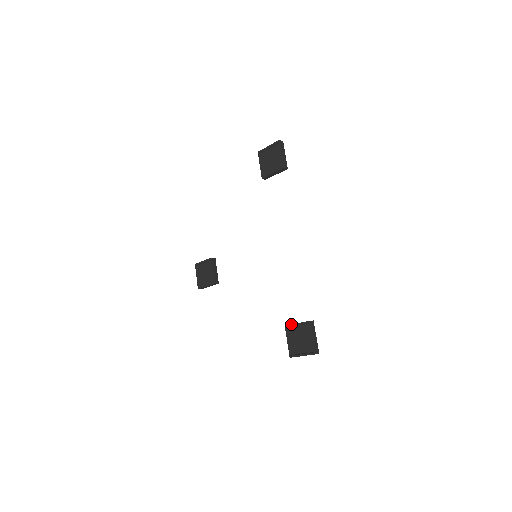
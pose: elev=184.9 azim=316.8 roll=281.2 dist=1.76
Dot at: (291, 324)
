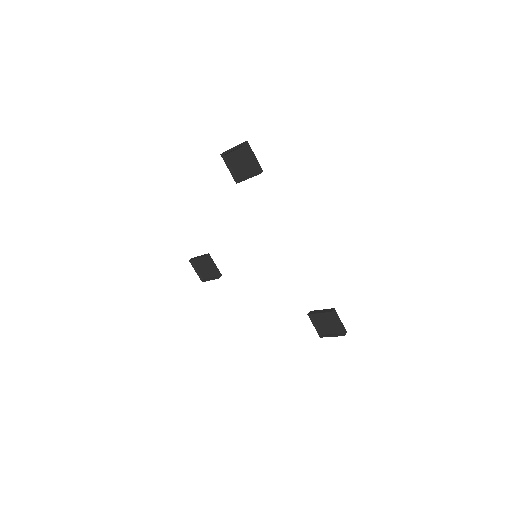
Dot at: (314, 314)
